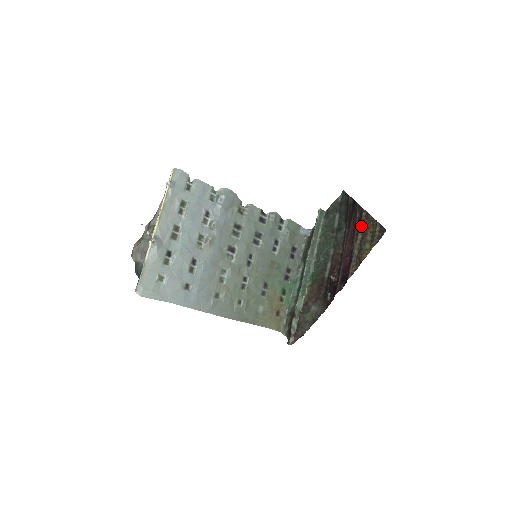
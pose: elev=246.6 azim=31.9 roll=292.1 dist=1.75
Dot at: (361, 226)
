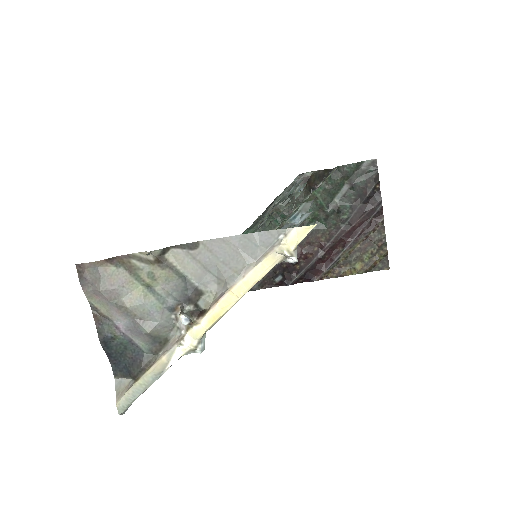
Dot at: (367, 235)
